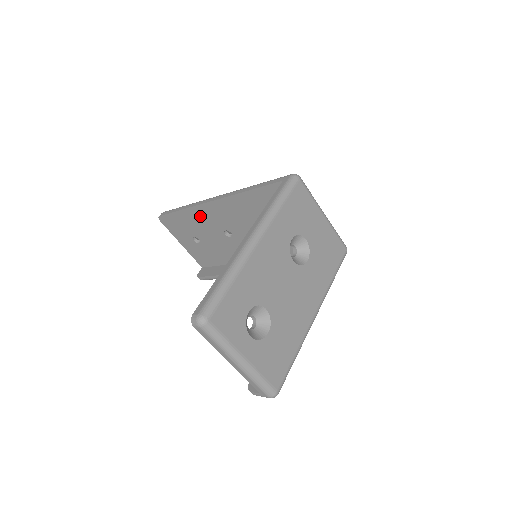
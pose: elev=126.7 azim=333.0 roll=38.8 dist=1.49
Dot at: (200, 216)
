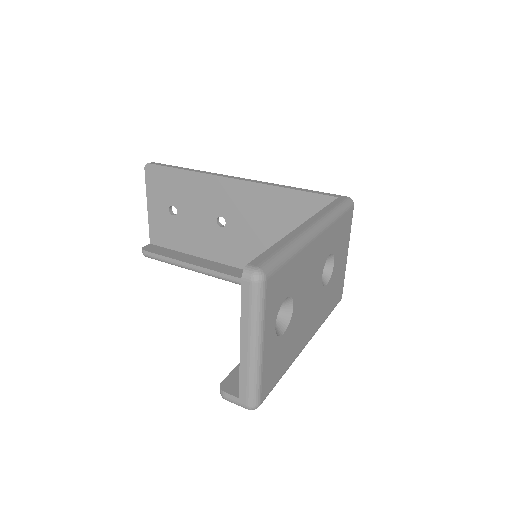
Dot at: (203, 187)
